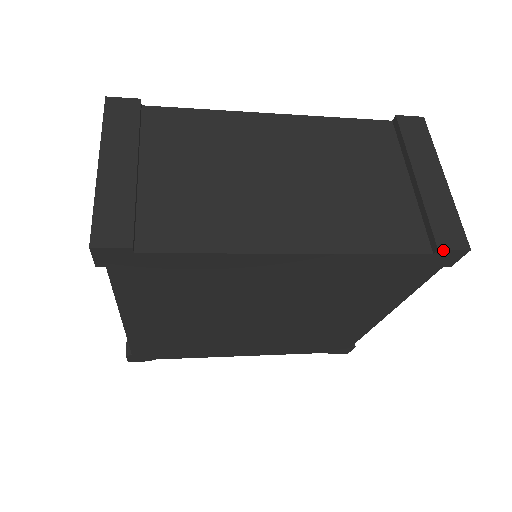
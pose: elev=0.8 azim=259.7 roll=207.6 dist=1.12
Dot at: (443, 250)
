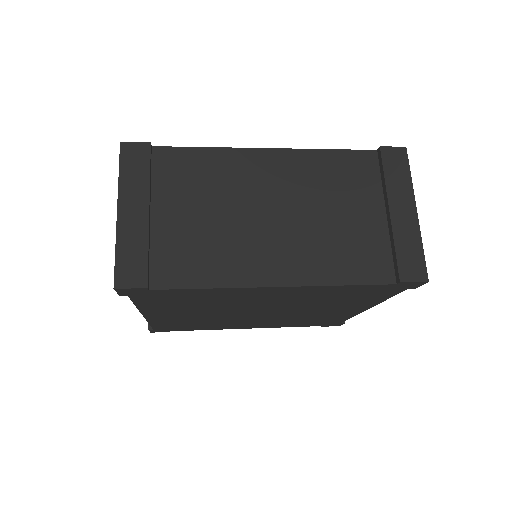
Dot at: (404, 282)
